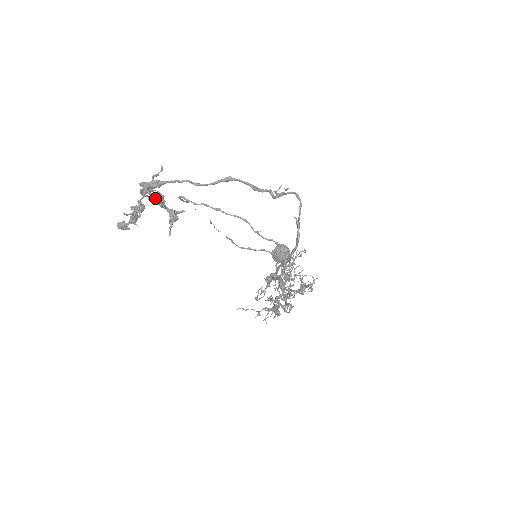
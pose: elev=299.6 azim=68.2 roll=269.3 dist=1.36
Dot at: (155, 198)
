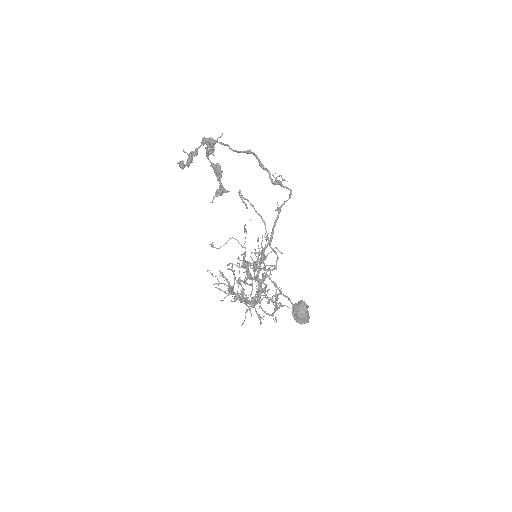
Dot at: (215, 167)
